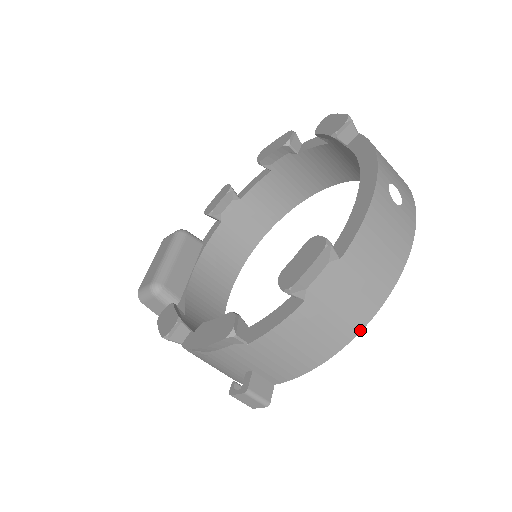
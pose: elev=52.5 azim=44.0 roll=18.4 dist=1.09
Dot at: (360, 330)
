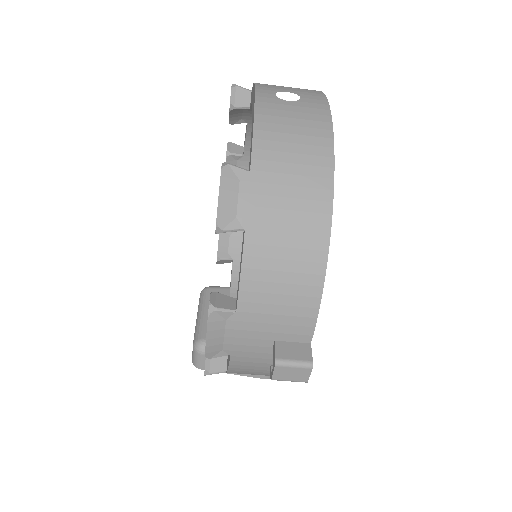
Dot at: (329, 223)
